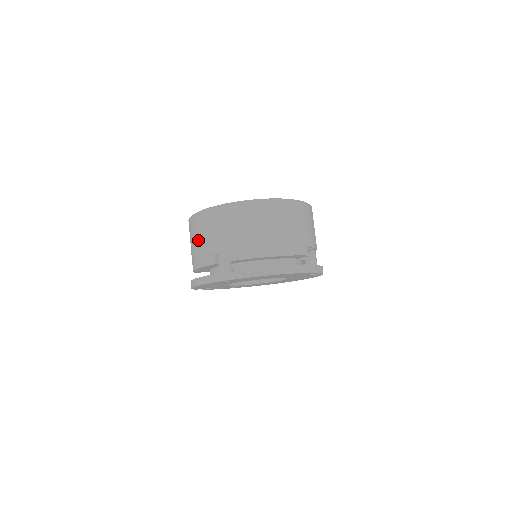
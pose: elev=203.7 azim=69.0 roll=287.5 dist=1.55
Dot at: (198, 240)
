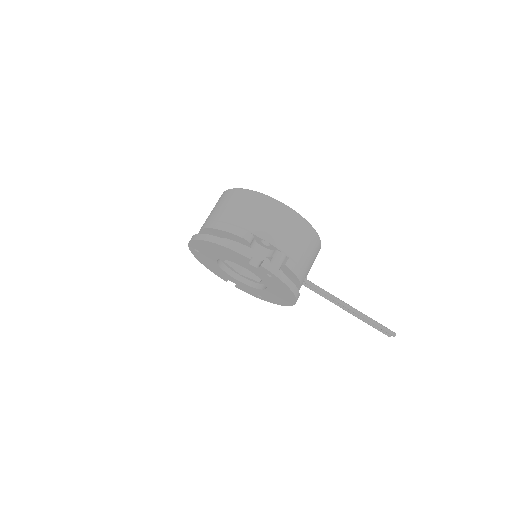
Dot at: occluded
